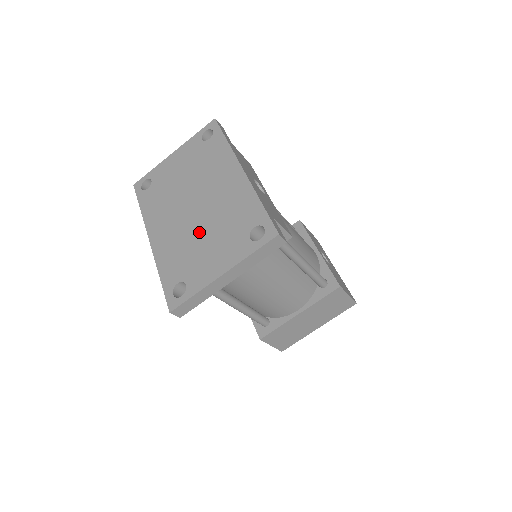
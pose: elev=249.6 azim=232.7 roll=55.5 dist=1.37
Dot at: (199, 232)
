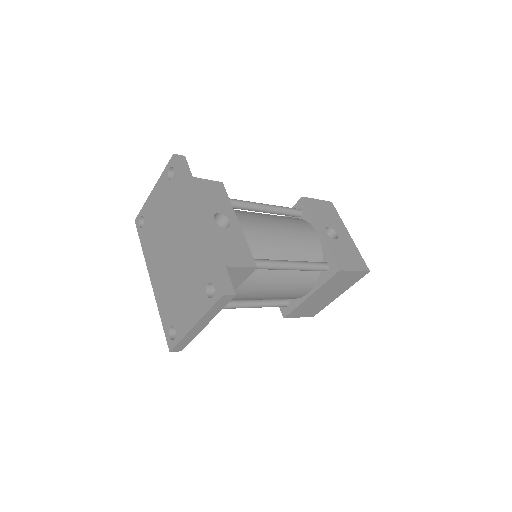
Dot at: (177, 280)
